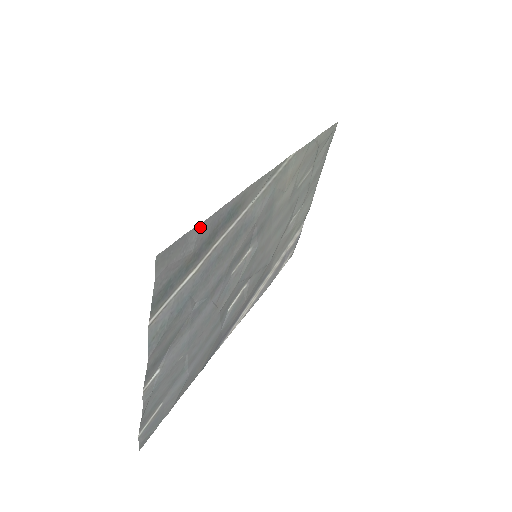
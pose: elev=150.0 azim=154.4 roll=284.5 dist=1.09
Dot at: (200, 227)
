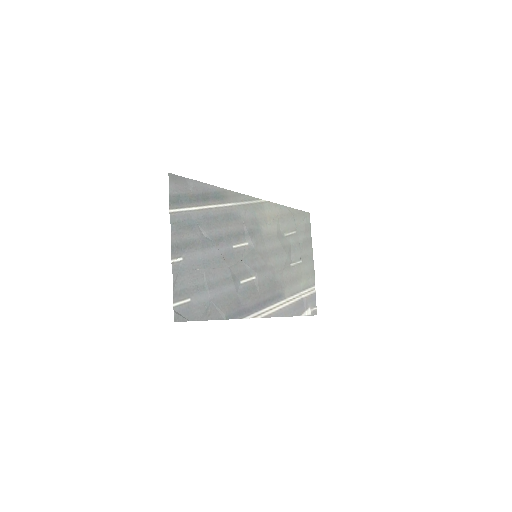
Dot at: (194, 182)
